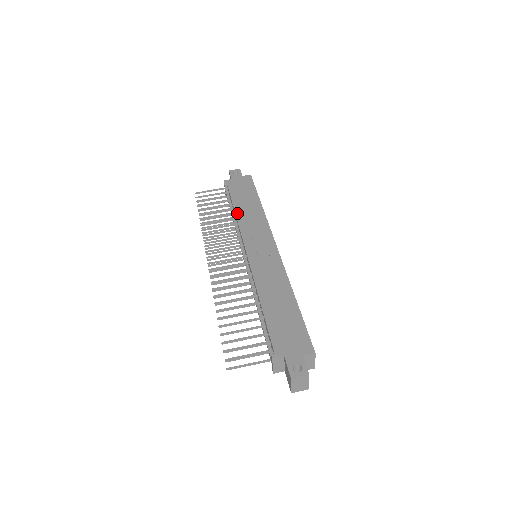
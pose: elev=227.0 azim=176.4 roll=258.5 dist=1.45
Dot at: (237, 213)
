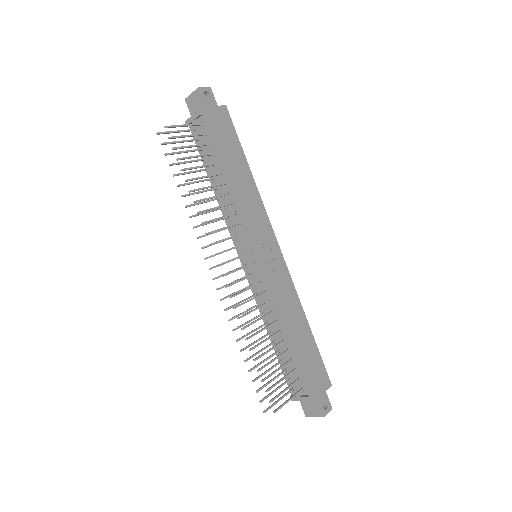
Dot at: (232, 187)
